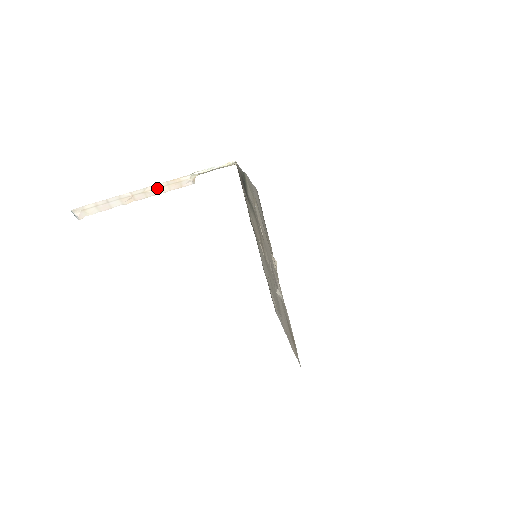
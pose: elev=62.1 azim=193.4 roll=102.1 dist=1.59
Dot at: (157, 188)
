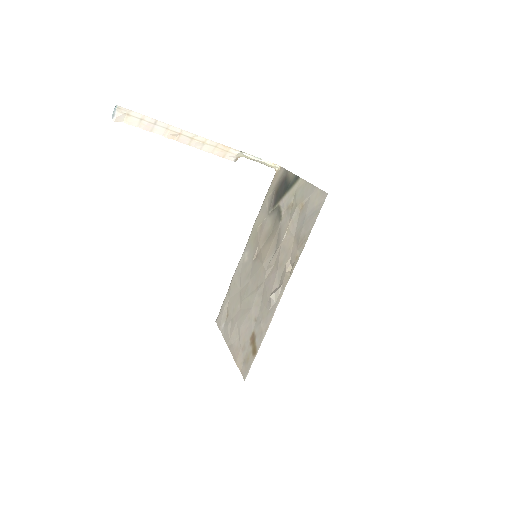
Dot at: (205, 143)
